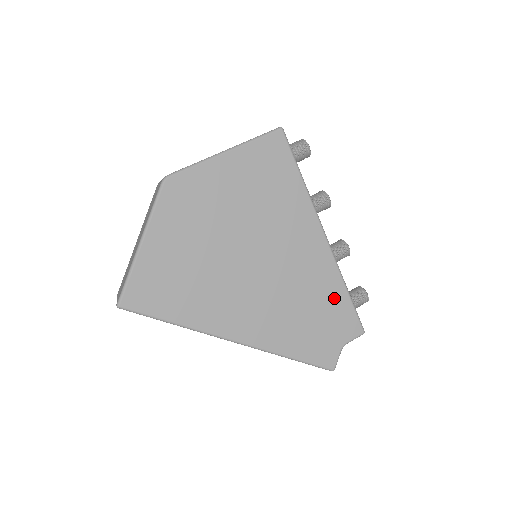
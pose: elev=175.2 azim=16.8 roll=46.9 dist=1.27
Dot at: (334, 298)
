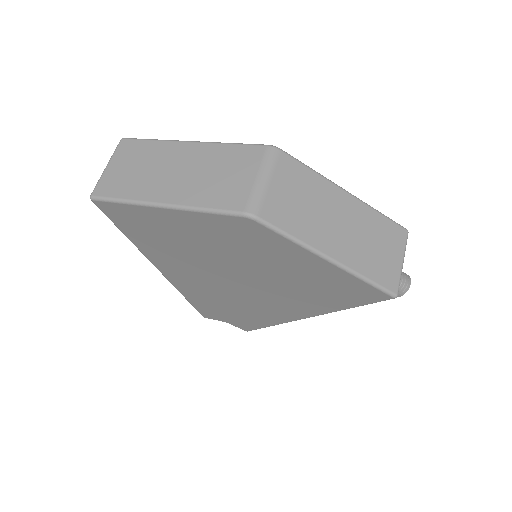
Dot at: (256, 320)
